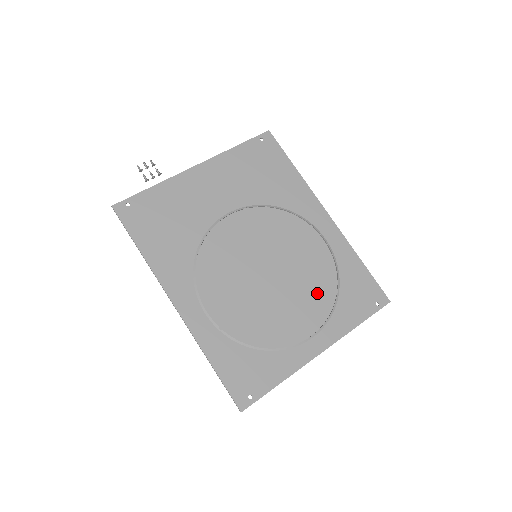
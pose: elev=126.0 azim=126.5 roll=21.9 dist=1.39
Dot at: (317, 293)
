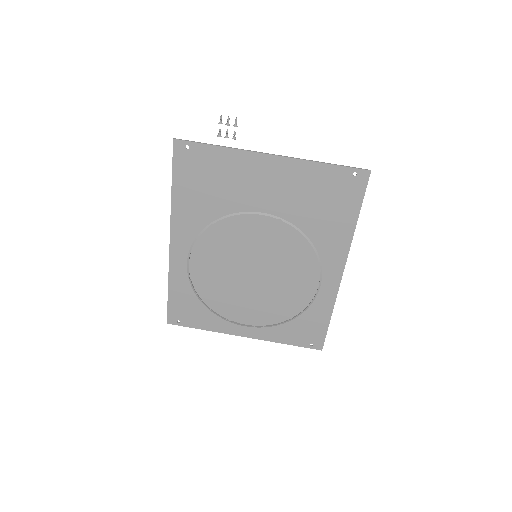
Dot at: (276, 309)
